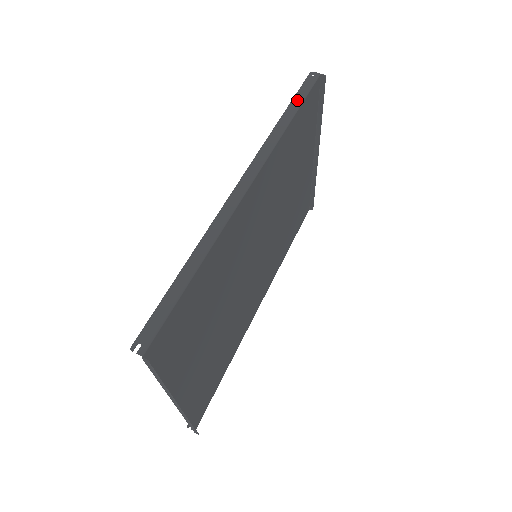
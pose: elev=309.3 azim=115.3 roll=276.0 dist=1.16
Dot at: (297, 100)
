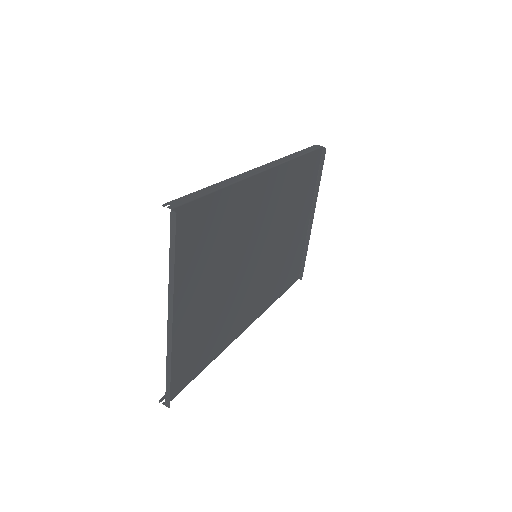
Dot at: (305, 151)
